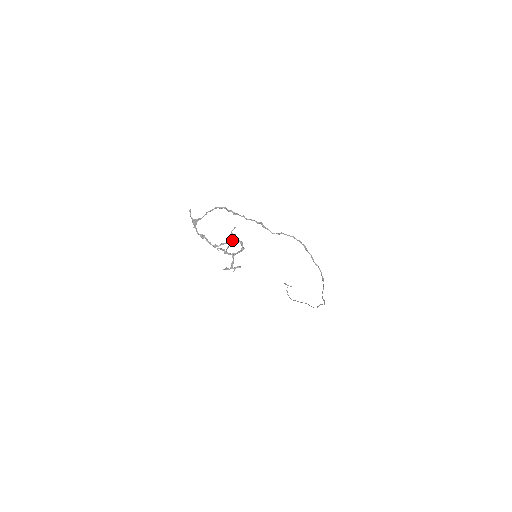
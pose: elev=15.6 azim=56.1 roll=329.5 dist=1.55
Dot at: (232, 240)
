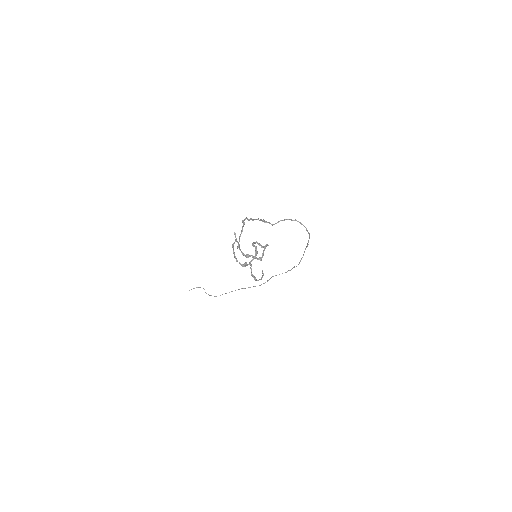
Dot at: (264, 246)
